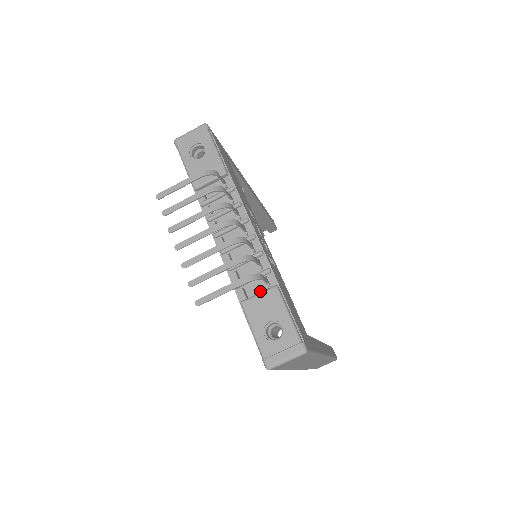
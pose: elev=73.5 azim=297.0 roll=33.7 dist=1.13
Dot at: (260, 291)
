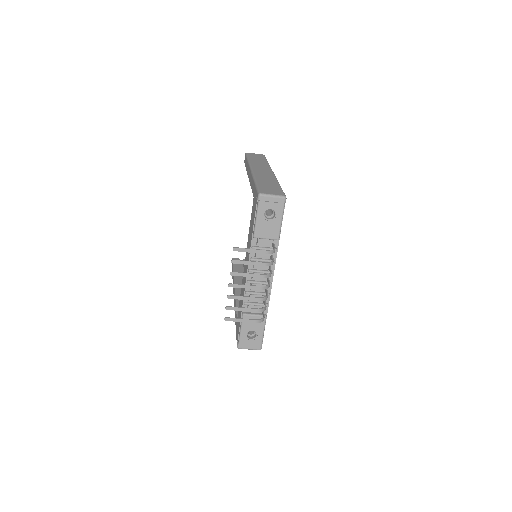
Dot at: (256, 312)
